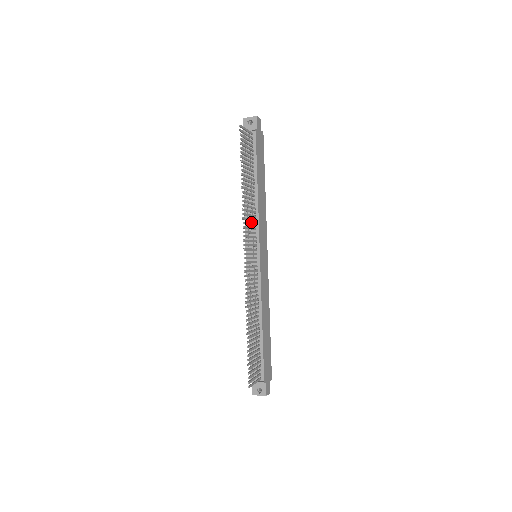
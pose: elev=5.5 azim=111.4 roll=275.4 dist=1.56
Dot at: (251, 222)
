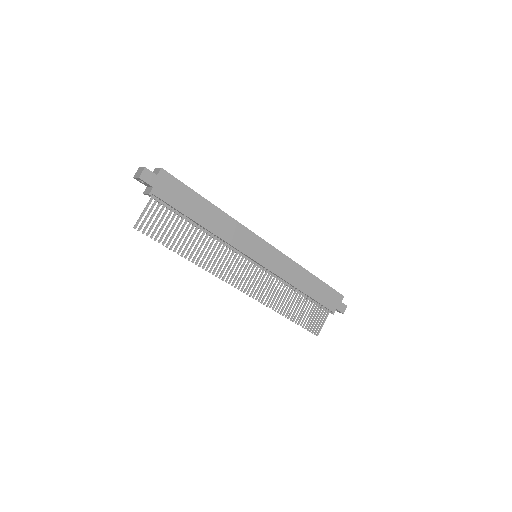
Dot at: (227, 247)
